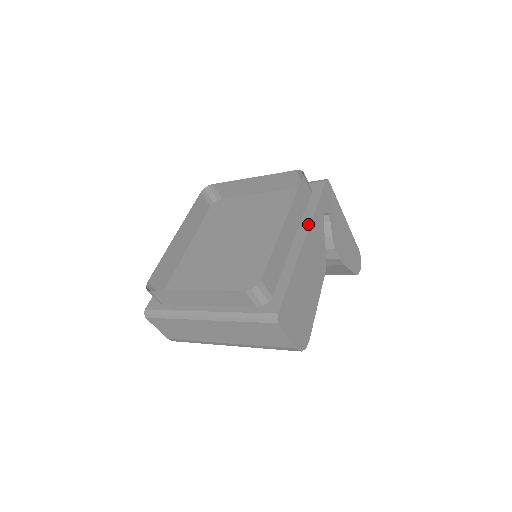
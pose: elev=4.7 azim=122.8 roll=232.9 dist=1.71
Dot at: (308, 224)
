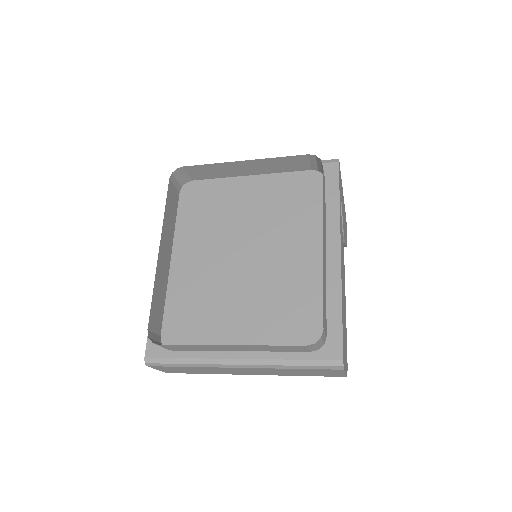
Dot at: (338, 229)
